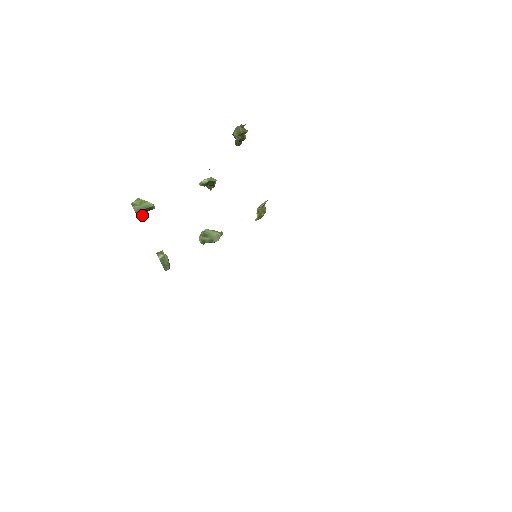
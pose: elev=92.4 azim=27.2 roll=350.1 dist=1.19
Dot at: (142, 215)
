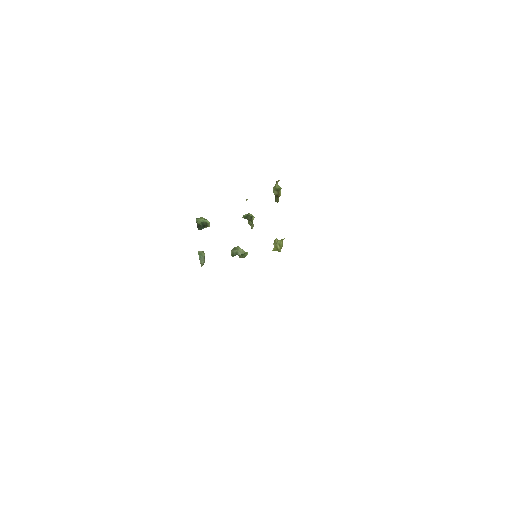
Dot at: (200, 227)
